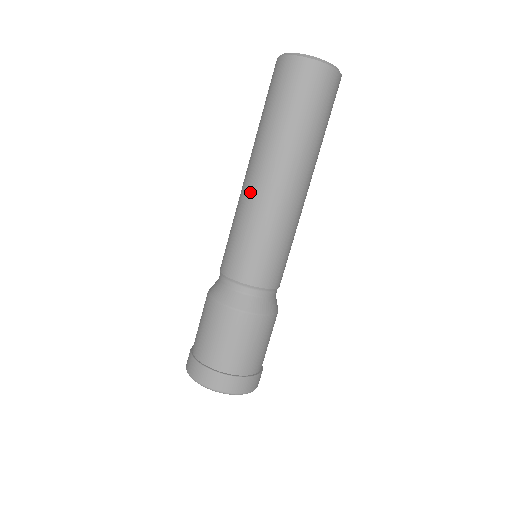
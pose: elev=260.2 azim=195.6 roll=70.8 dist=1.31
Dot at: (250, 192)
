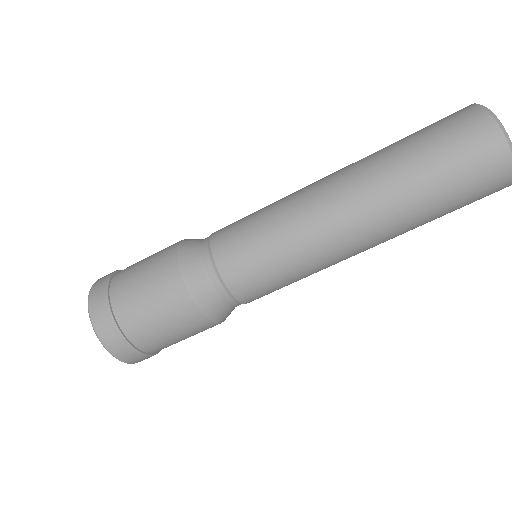
Dot at: (316, 206)
